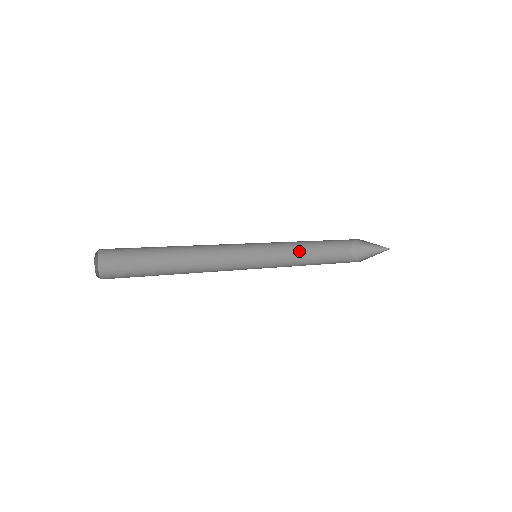
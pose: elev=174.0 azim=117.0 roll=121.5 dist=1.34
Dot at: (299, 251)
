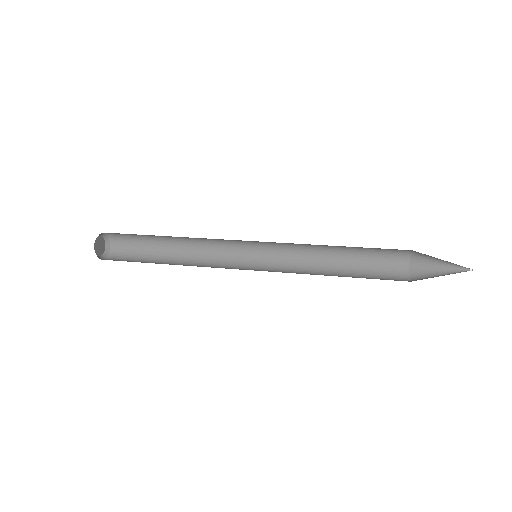
Dot at: (324, 262)
